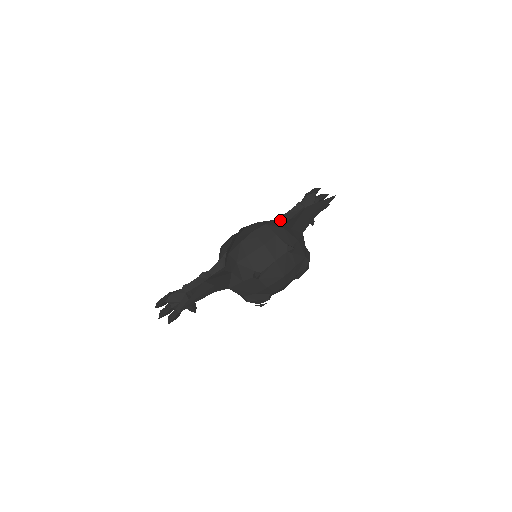
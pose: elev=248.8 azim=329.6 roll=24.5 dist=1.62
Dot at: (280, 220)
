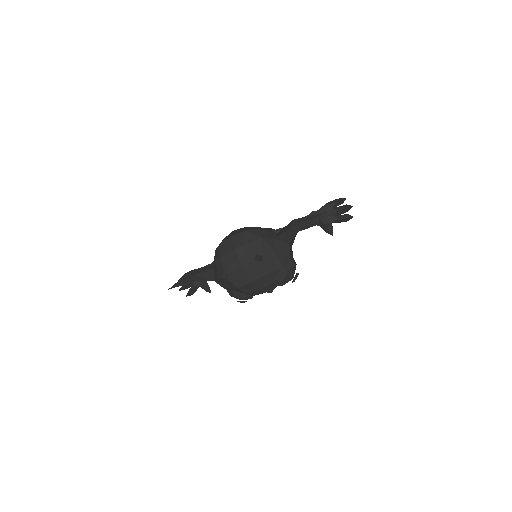
Dot at: occluded
